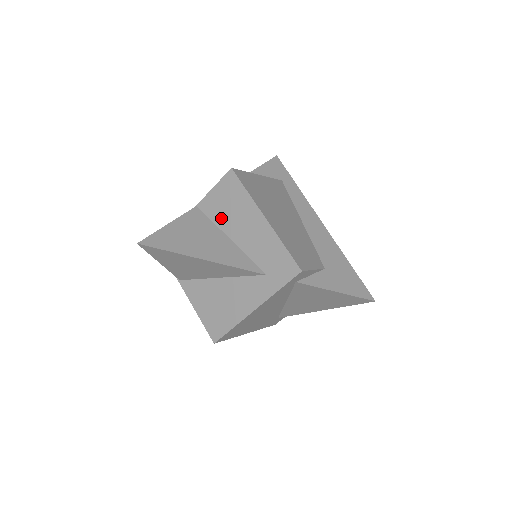
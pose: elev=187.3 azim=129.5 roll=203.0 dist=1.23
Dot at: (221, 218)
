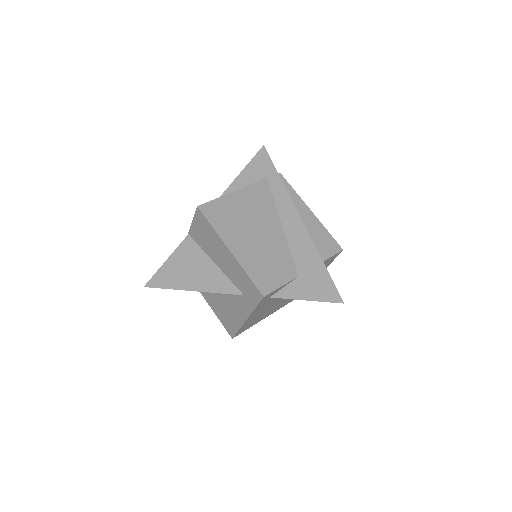
Dot at: (205, 246)
